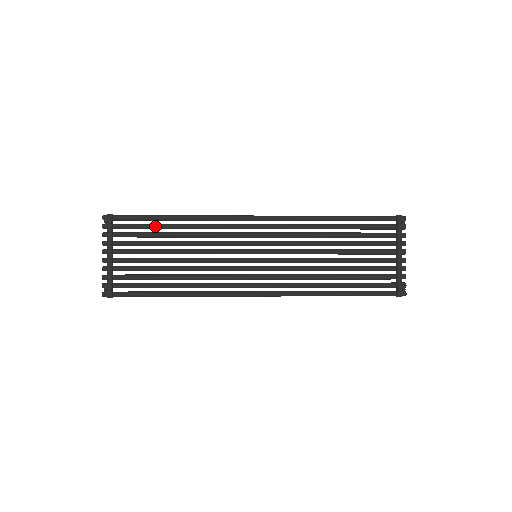
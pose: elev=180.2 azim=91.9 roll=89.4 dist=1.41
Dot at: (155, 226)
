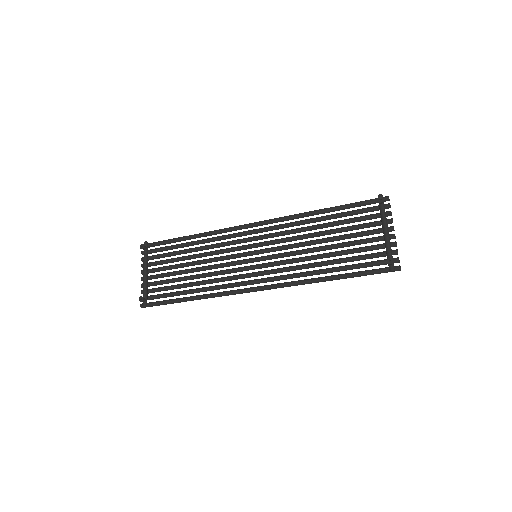
Dot at: (177, 246)
